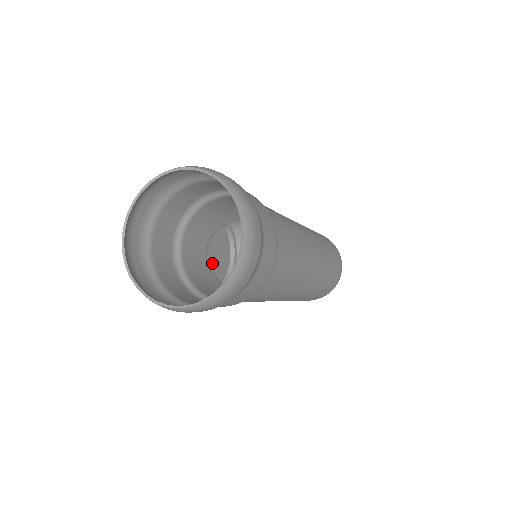
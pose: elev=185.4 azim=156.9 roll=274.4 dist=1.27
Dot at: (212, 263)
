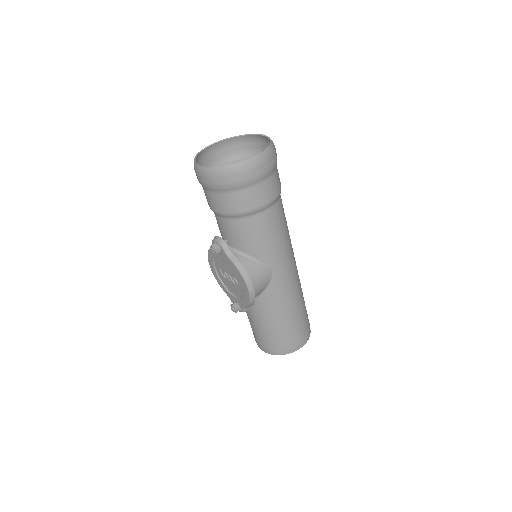
Dot at: (232, 275)
